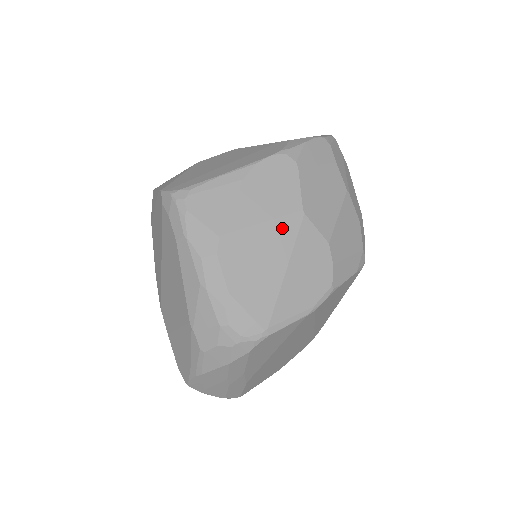
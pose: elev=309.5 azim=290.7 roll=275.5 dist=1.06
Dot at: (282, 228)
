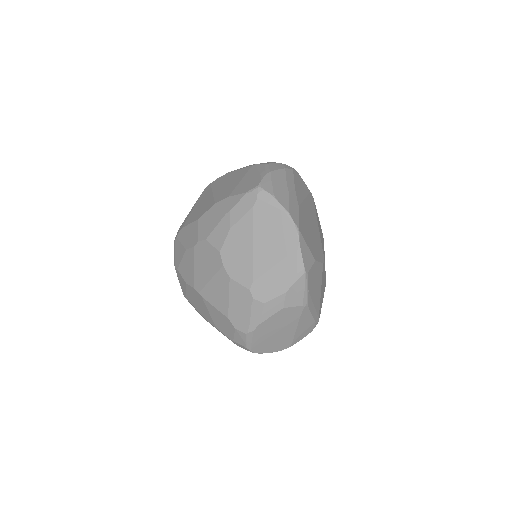
Dot at: occluded
